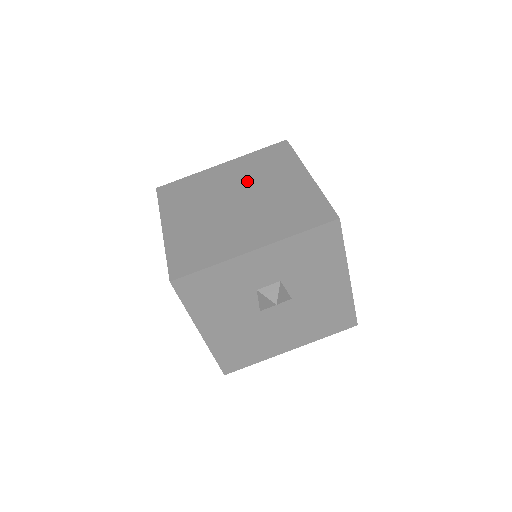
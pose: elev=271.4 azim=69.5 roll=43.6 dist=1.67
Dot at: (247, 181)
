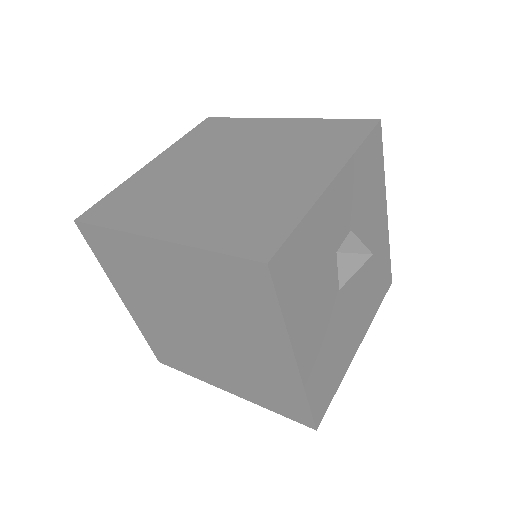
Dot at: (214, 154)
